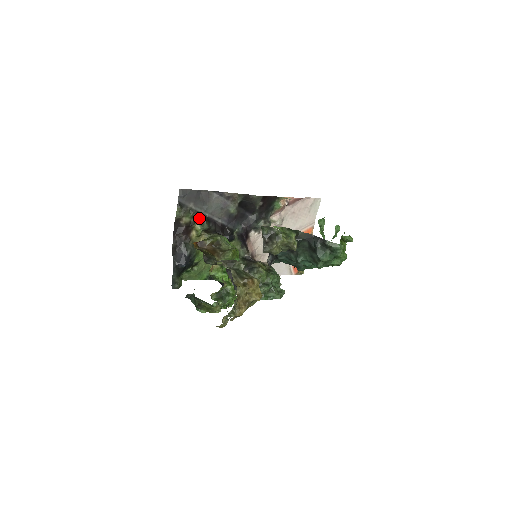
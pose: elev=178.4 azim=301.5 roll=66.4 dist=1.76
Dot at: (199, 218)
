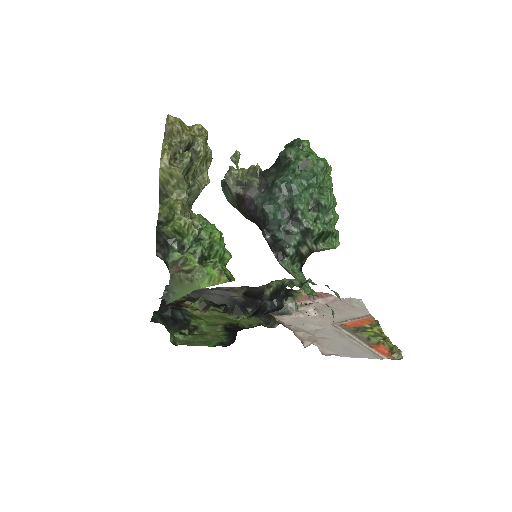
Dot at: (193, 301)
